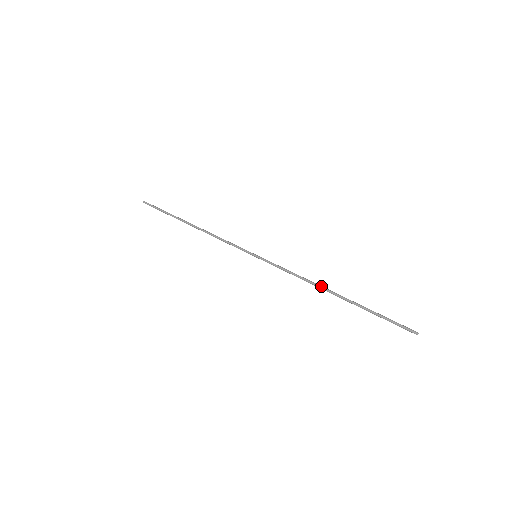
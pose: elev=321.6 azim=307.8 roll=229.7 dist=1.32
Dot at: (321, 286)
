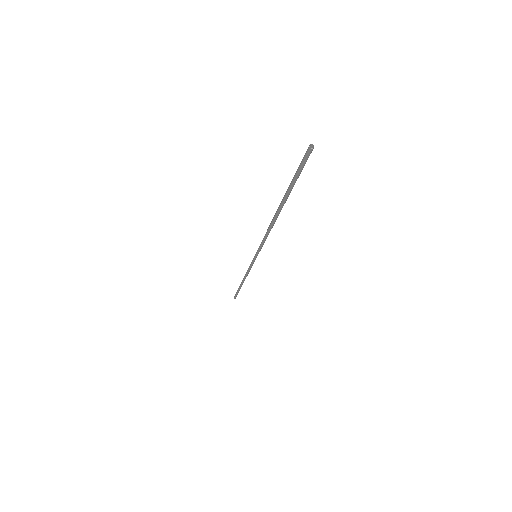
Dot at: (272, 220)
